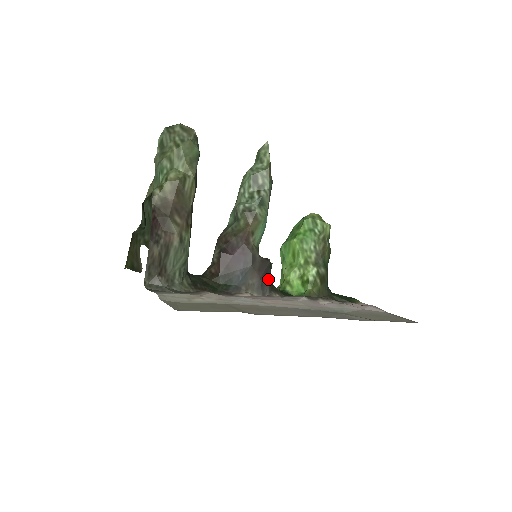
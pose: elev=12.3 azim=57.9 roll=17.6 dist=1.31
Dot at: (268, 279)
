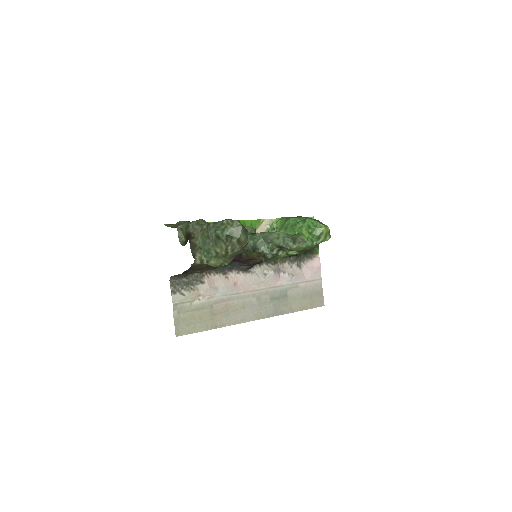
Dot at: occluded
